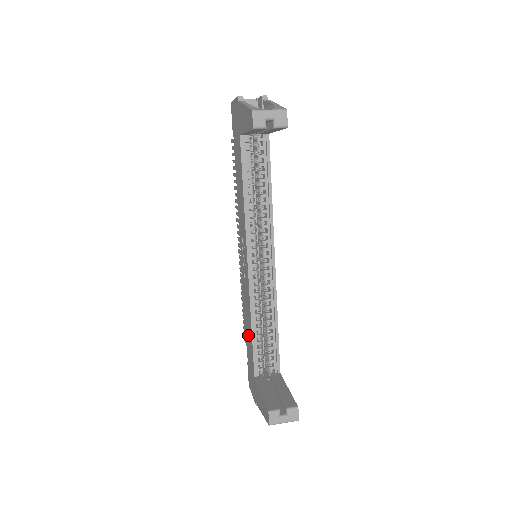
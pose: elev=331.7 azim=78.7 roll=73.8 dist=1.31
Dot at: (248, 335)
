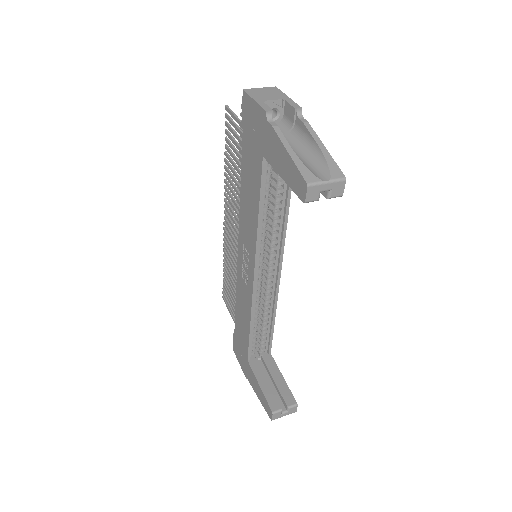
Dot at: (241, 322)
